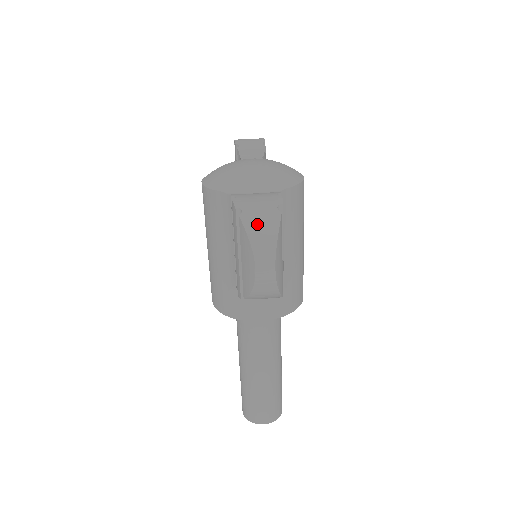
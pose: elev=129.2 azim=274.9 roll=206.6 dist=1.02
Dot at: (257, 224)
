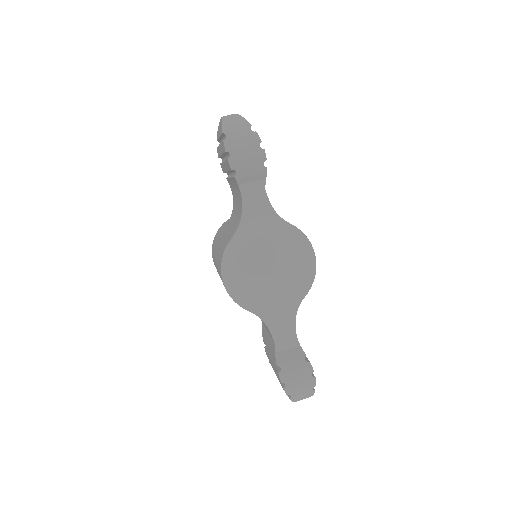
Dot at: (300, 399)
